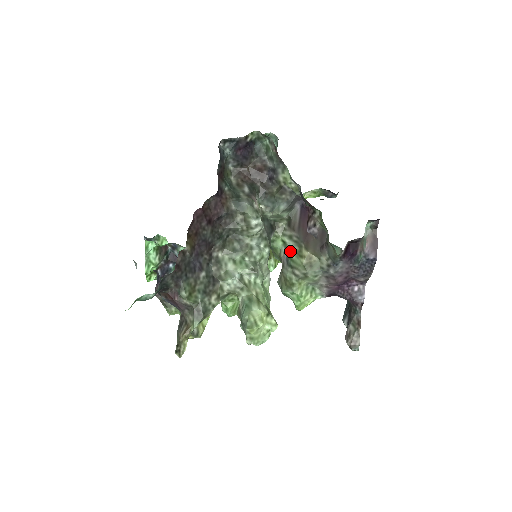
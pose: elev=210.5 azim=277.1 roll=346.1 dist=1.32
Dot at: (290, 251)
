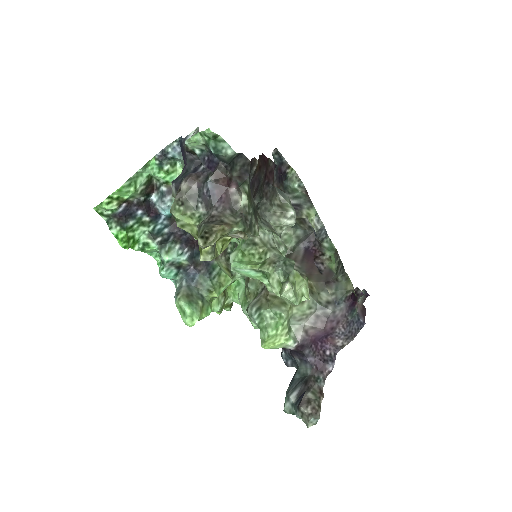
Dot at: occluded
